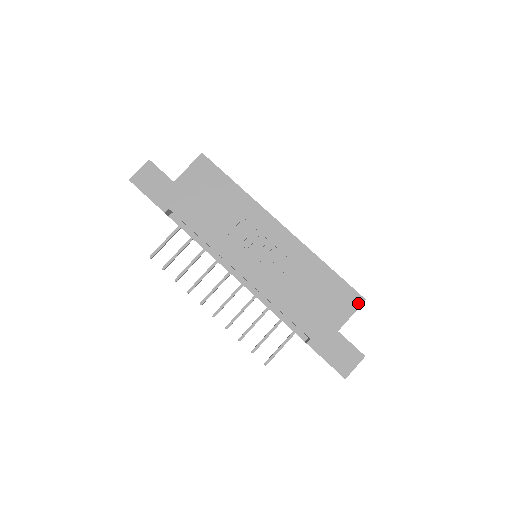
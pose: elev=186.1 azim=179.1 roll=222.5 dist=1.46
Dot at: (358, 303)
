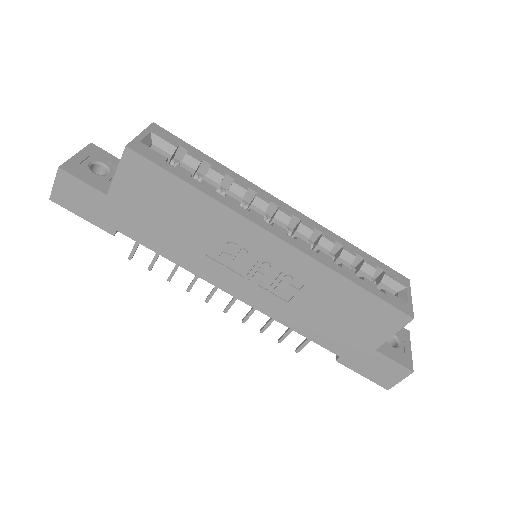
Dot at: (402, 322)
